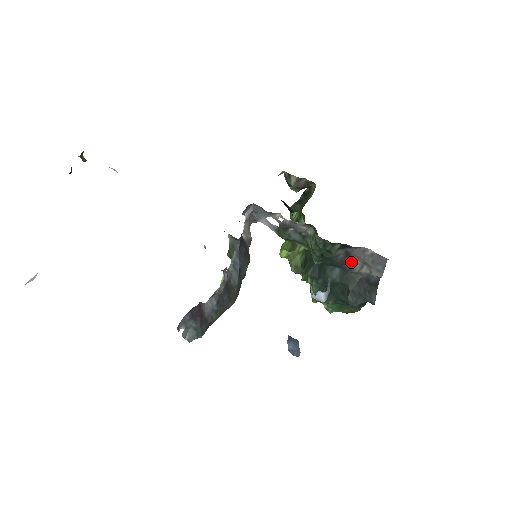
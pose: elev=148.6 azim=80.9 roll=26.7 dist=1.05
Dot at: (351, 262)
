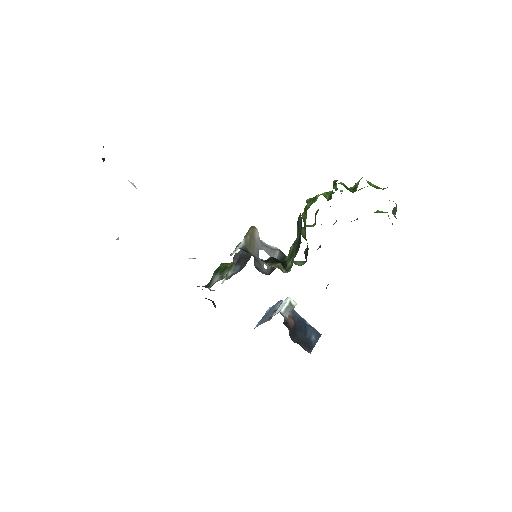
Dot at: occluded
